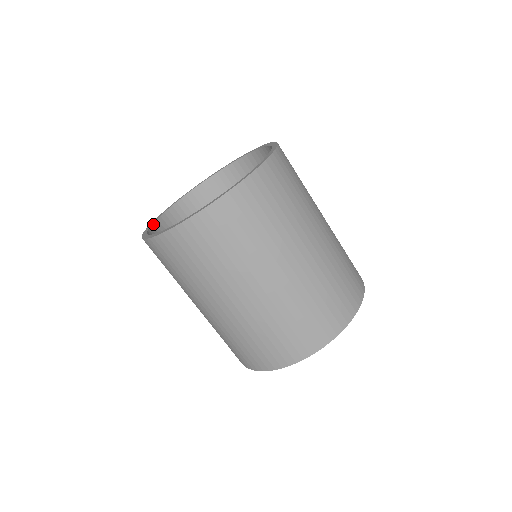
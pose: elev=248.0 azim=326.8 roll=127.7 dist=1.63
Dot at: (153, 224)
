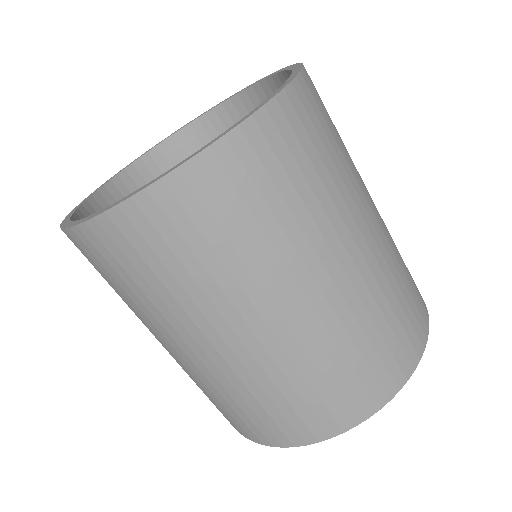
Dot at: (113, 178)
